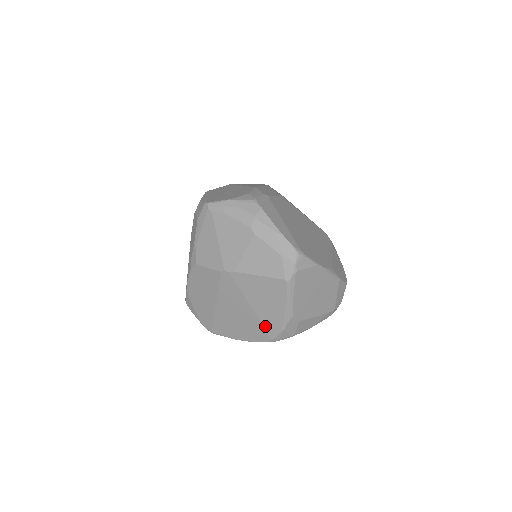
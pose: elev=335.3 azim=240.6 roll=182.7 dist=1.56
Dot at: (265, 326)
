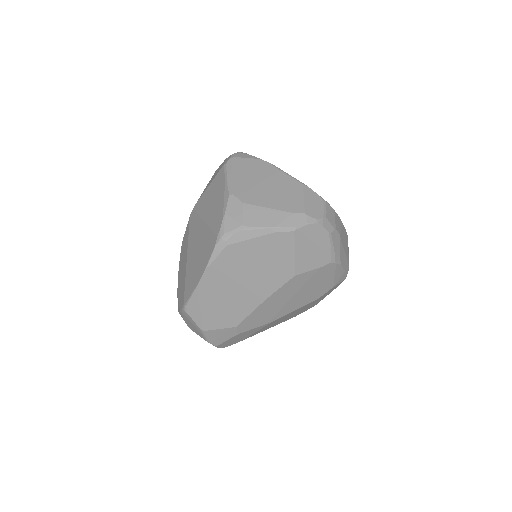
Dot at: (213, 228)
